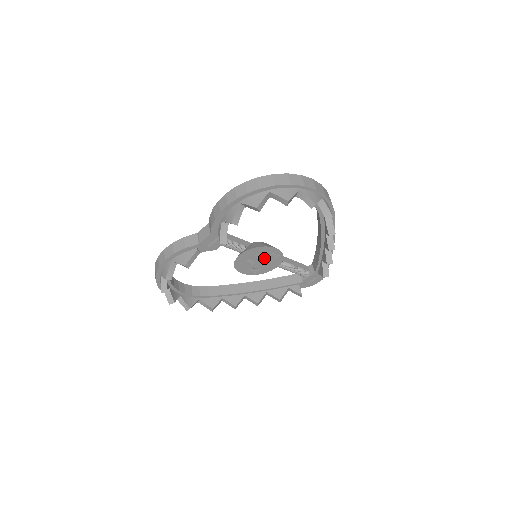
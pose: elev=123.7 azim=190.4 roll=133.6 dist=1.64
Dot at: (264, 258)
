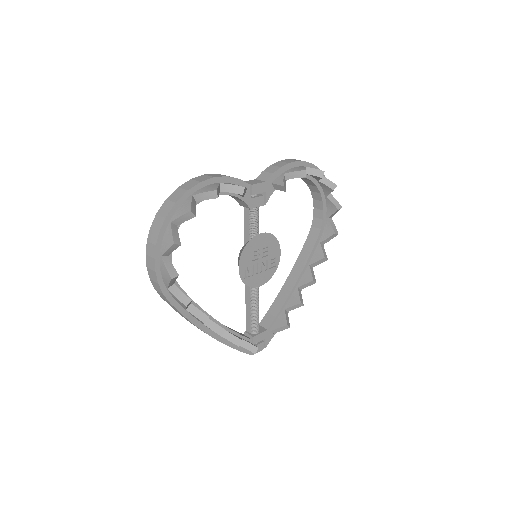
Dot at: (266, 259)
